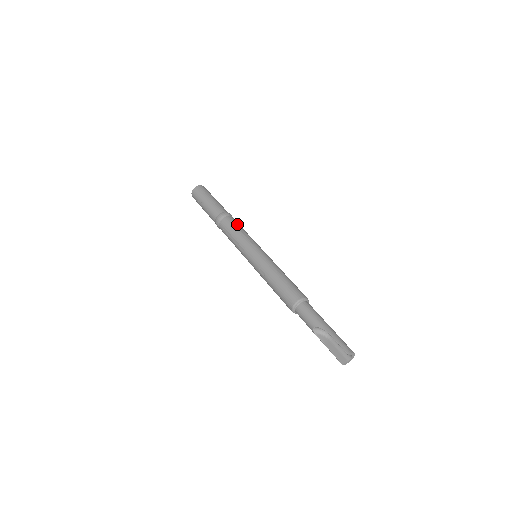
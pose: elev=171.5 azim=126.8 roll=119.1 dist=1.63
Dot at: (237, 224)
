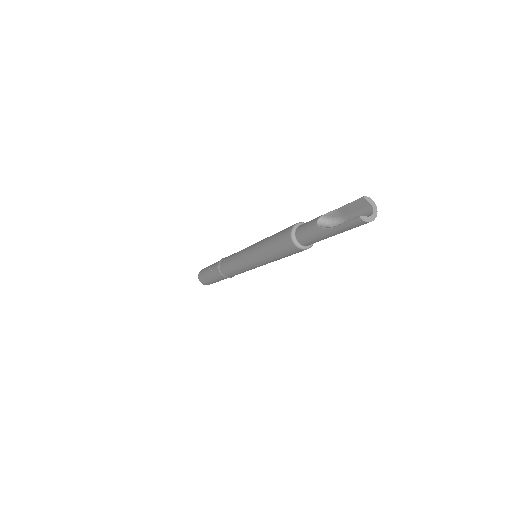
Dot at: occluded
